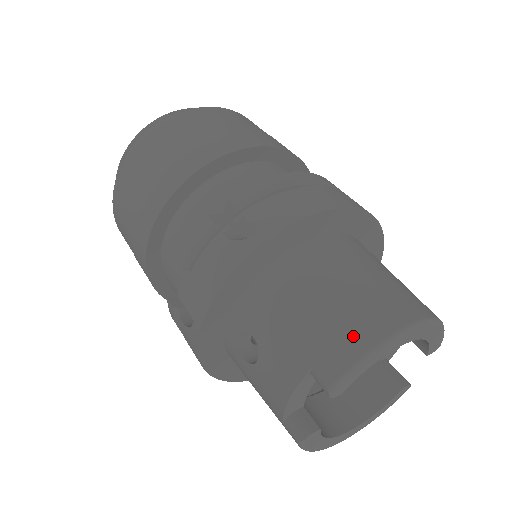
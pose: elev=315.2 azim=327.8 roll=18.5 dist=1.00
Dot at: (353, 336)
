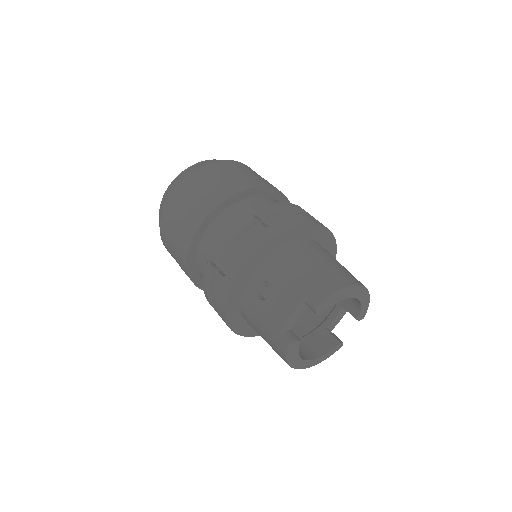
Dot at: (331, 283)
